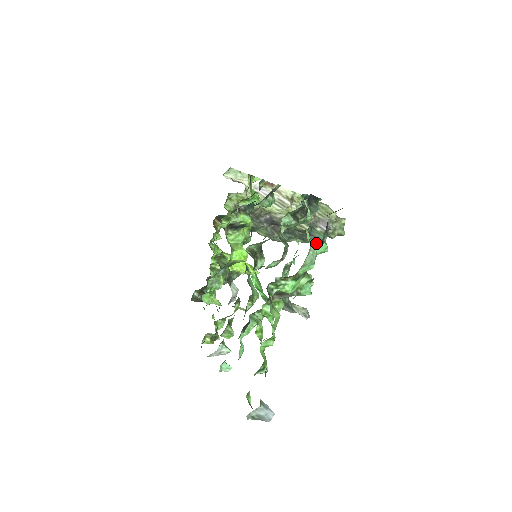
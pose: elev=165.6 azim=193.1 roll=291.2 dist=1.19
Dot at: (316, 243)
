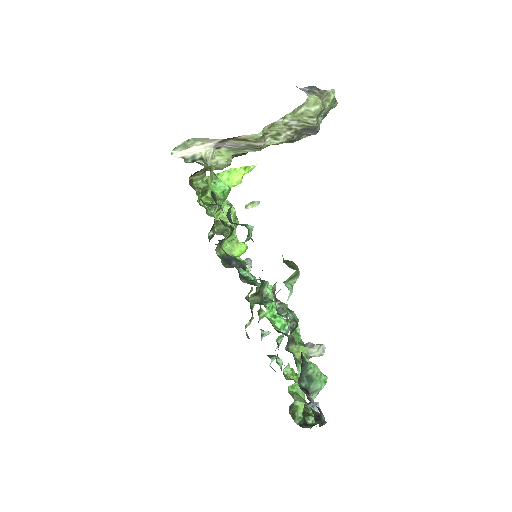
Dot at: (316, 393)
